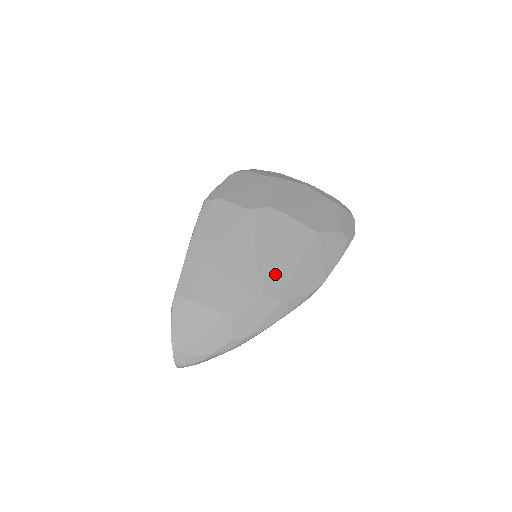
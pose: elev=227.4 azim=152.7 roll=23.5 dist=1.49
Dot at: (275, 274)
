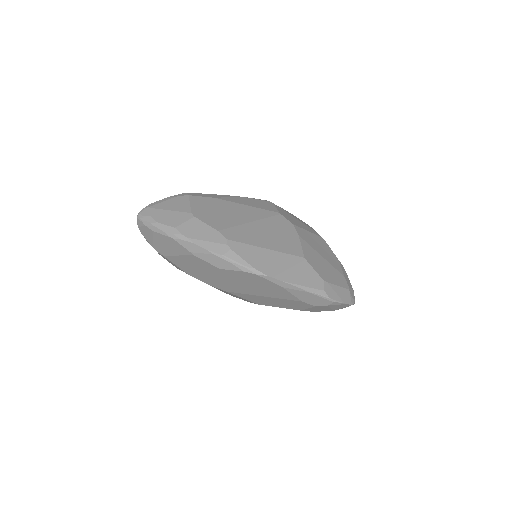
Dot at: (246, 235)
